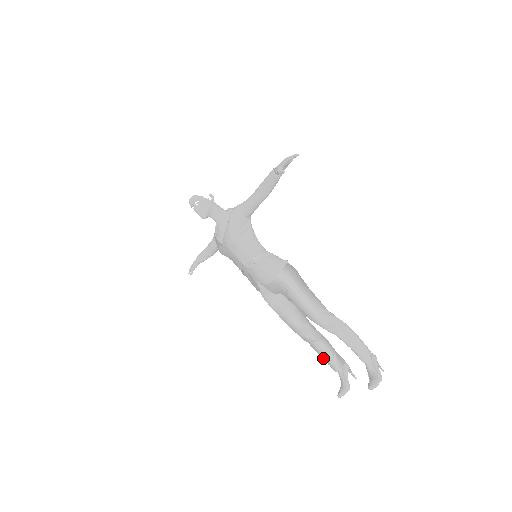
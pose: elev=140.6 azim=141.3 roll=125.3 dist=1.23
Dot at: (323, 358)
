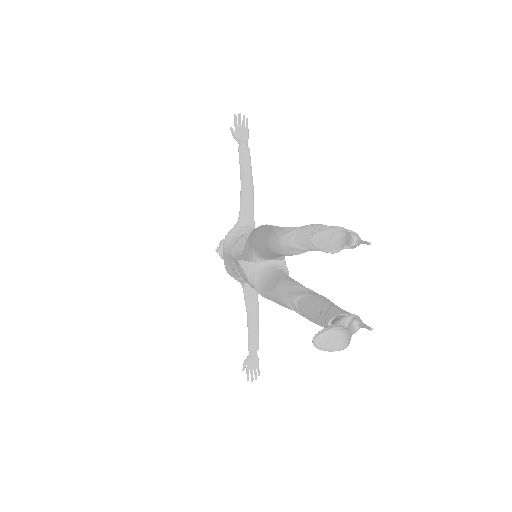
Dot at: (314, 319)
